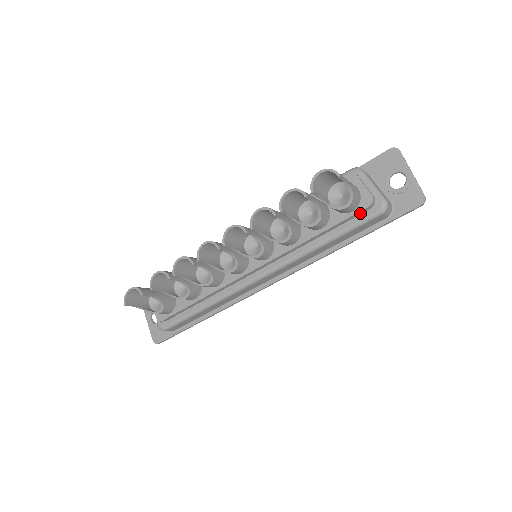
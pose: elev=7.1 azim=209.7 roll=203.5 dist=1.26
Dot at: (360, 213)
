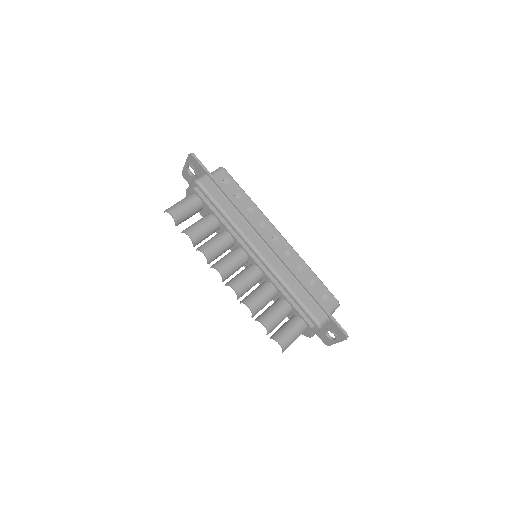
Dot at: occluded
